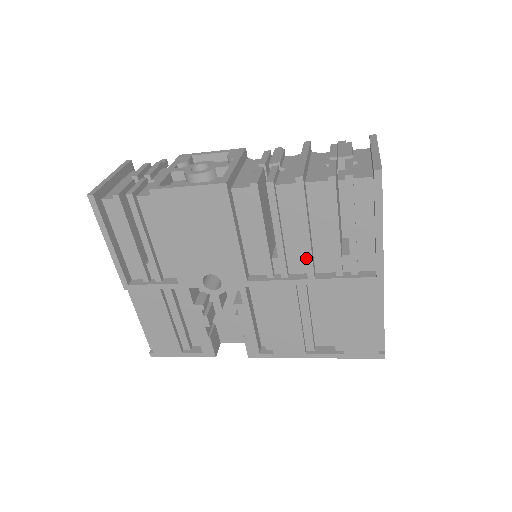
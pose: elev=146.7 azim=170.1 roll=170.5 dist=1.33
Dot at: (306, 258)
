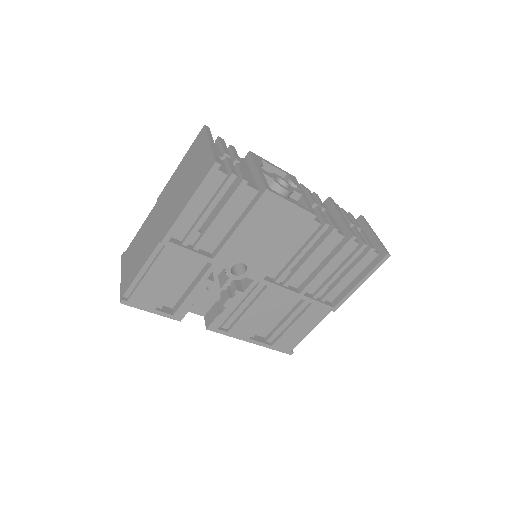
Dot at: (312, 281)
